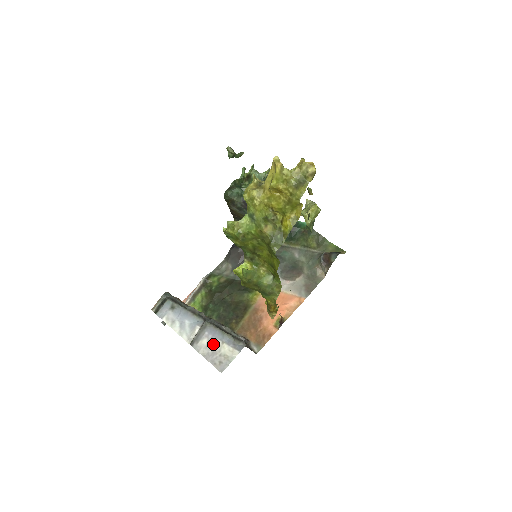
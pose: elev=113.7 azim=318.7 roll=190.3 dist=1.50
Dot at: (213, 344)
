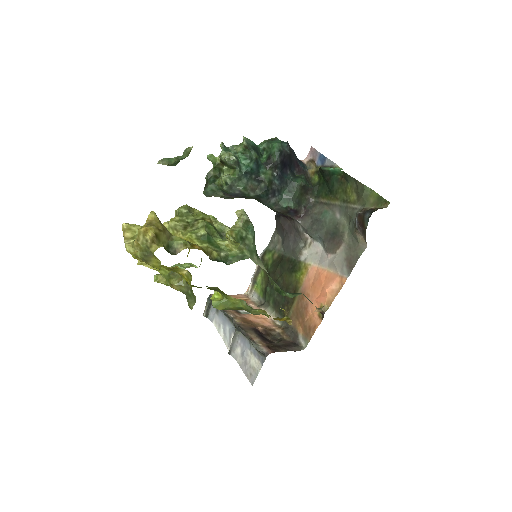
Dot at: (244, 354)
